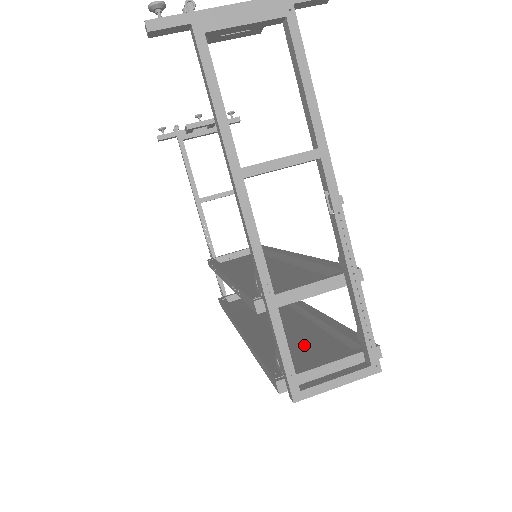
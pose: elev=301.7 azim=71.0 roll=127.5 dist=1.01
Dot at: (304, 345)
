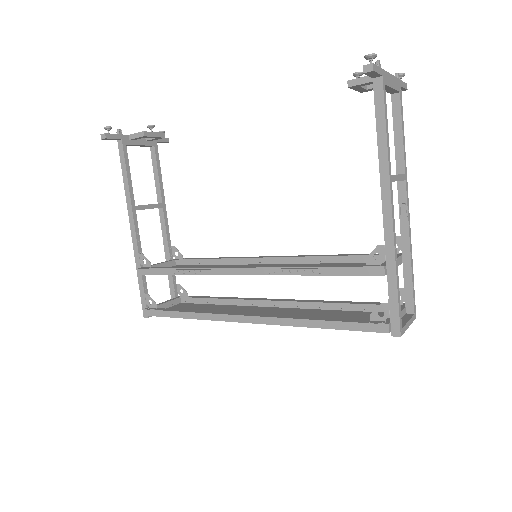
Dot at: (336, 317)
